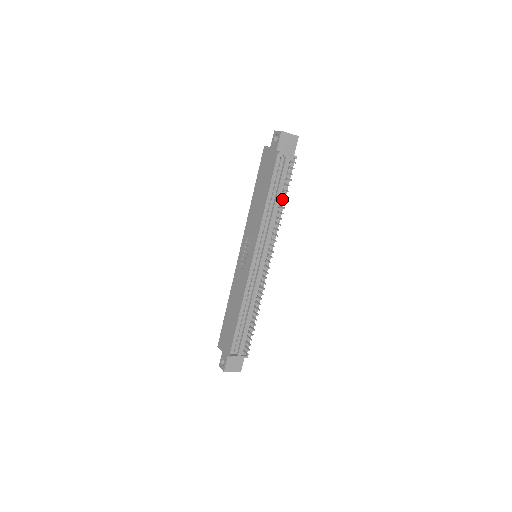
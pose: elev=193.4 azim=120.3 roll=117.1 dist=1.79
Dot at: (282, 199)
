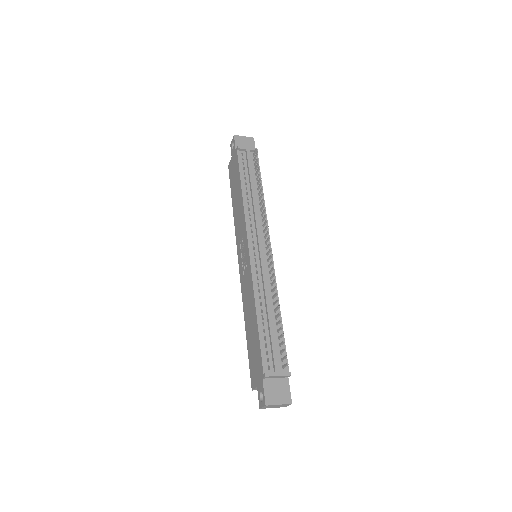
Dot at: (259, 188)
